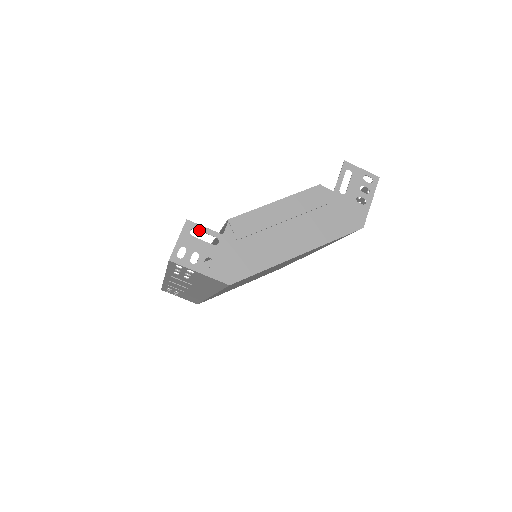
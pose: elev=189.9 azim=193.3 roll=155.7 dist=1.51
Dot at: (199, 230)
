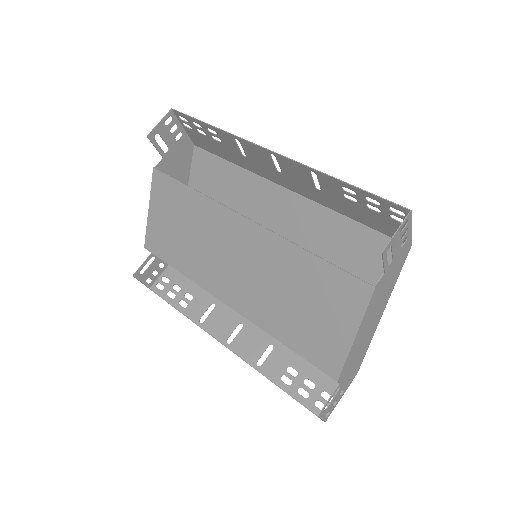
Dot at: occluded
